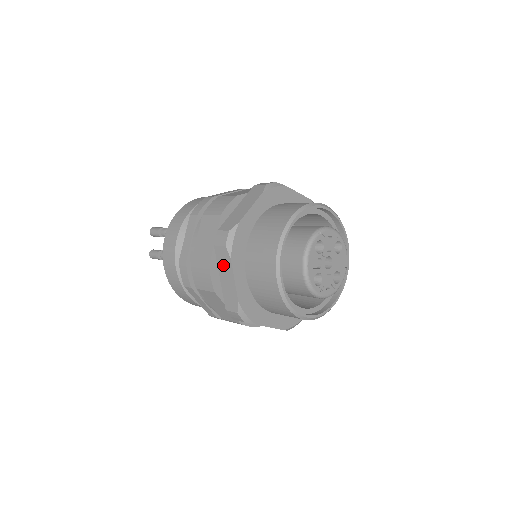
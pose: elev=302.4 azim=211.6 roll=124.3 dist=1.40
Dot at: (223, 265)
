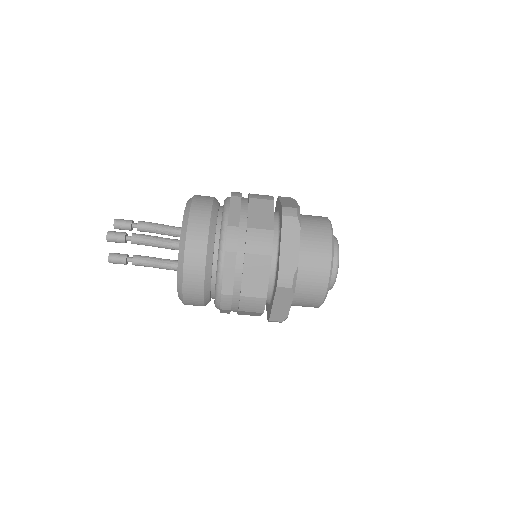
Dot at: (282, 298)
